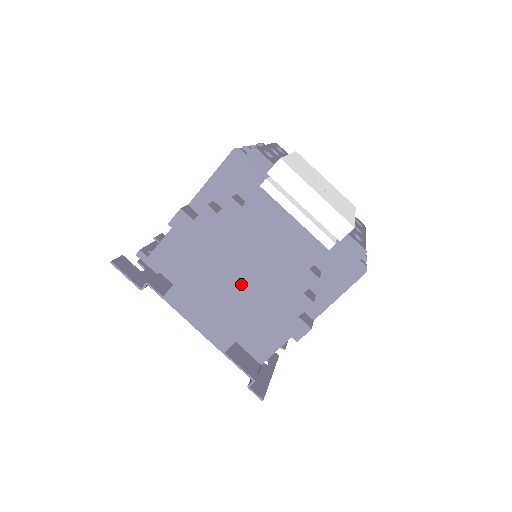
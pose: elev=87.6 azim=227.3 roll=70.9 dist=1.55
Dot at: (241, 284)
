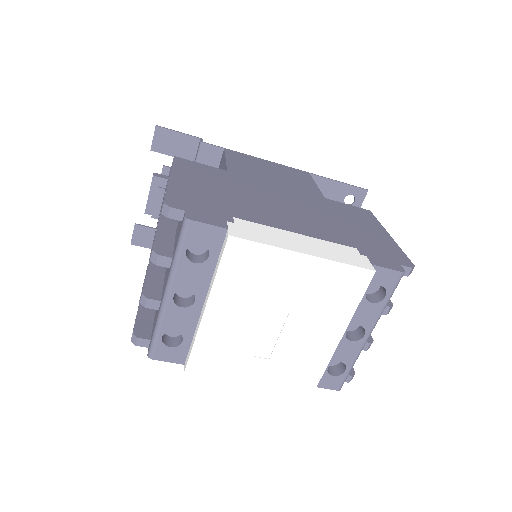
Dot at: occluded
